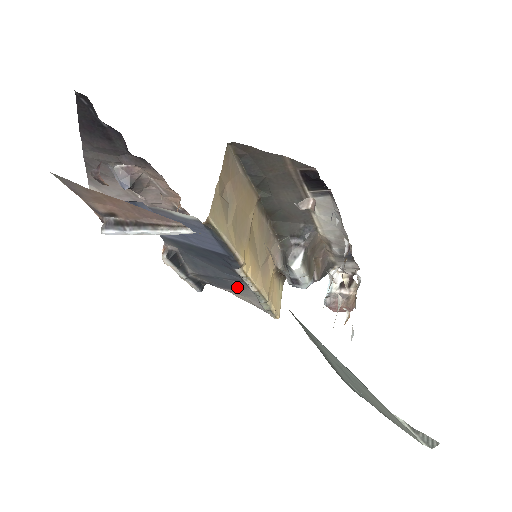
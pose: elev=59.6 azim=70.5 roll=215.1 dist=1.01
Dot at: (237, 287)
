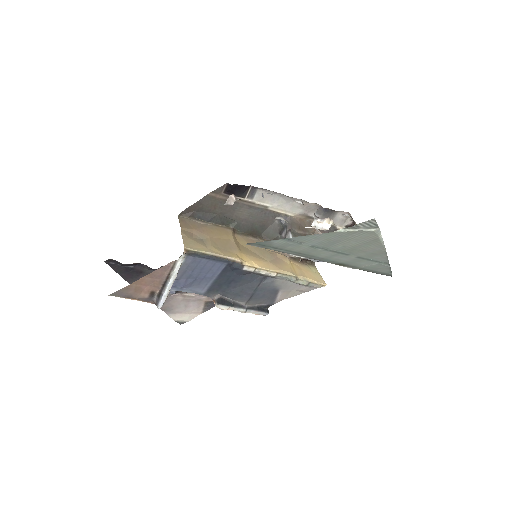
Dot at: (273, 286)
